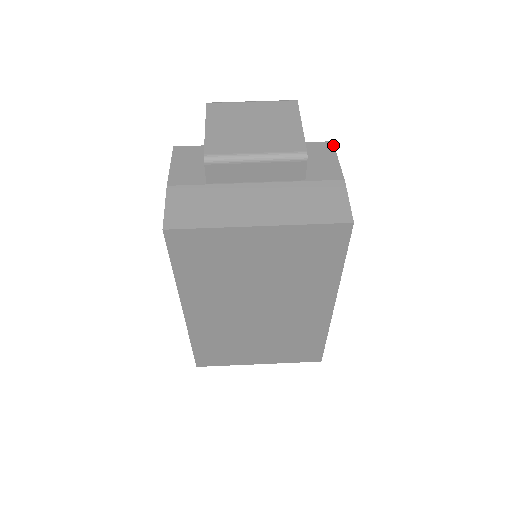
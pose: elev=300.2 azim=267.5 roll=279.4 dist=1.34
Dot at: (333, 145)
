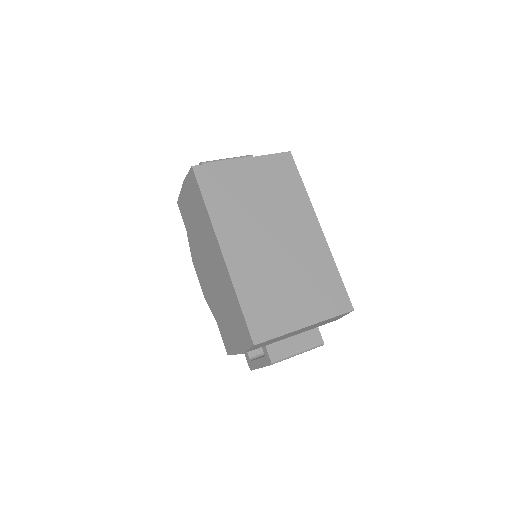
Dot at: occluded
